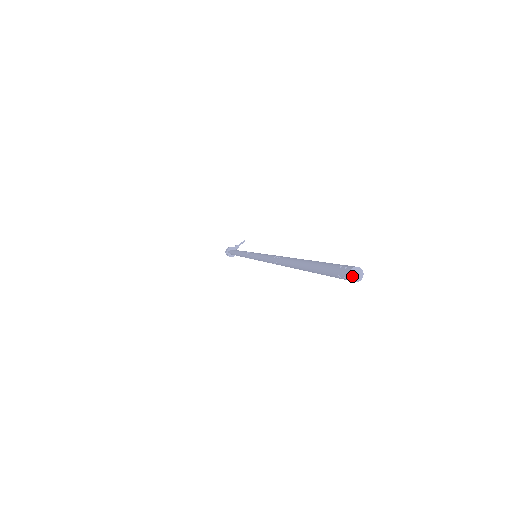
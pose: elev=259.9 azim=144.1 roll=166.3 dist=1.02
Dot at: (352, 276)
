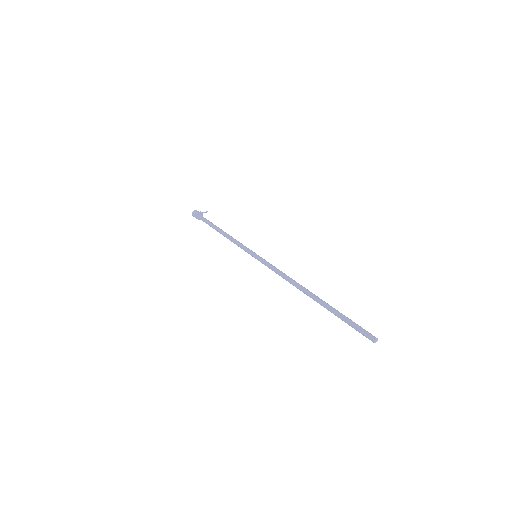
Dot at: (375, 341)
